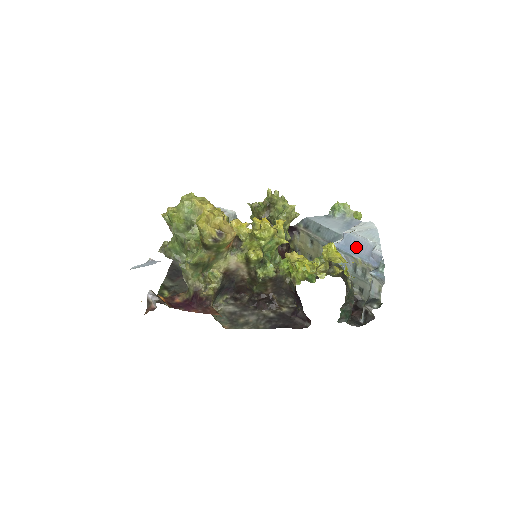
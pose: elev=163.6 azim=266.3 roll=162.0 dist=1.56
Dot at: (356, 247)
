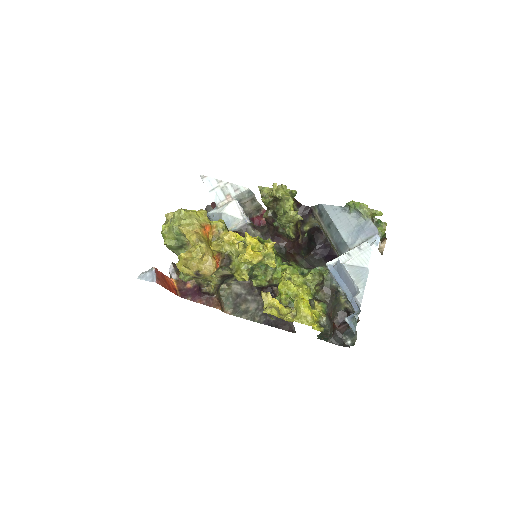
Dot at: (345, 280)
